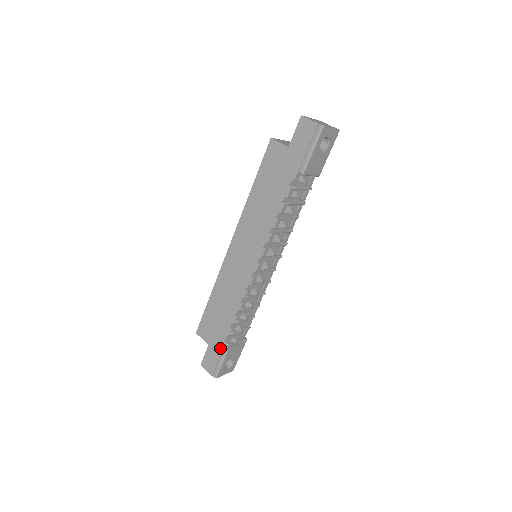
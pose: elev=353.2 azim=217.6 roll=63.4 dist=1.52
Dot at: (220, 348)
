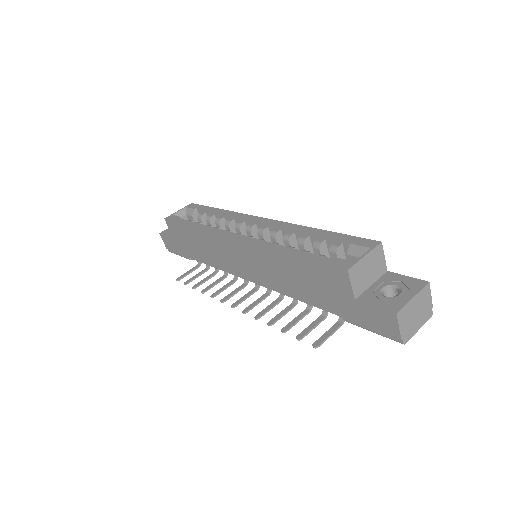
Dot at: (182, 252)
